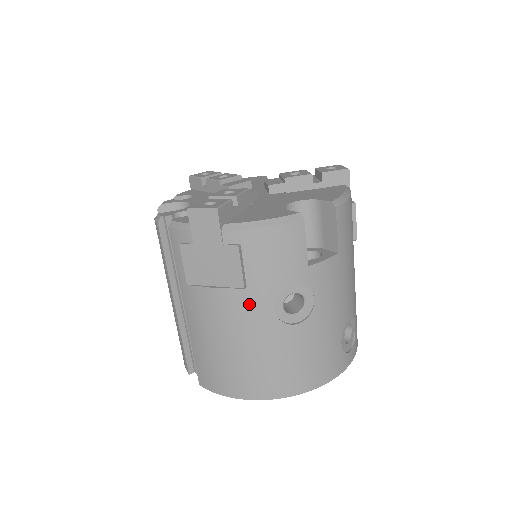
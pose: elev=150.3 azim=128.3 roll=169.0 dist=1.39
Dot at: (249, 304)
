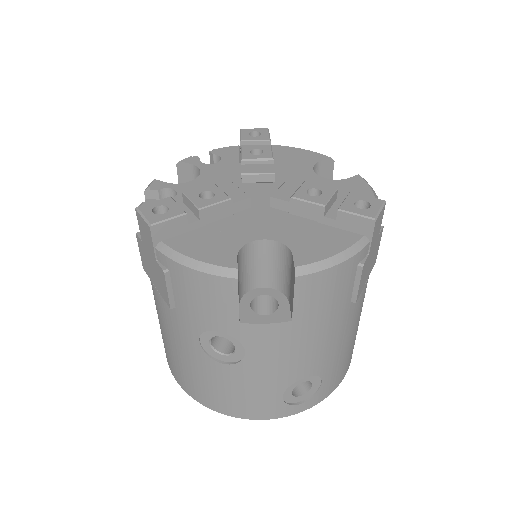
Dot at: (178, 322)
